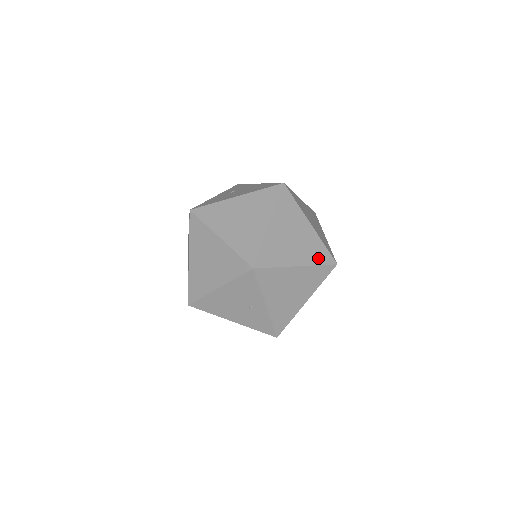
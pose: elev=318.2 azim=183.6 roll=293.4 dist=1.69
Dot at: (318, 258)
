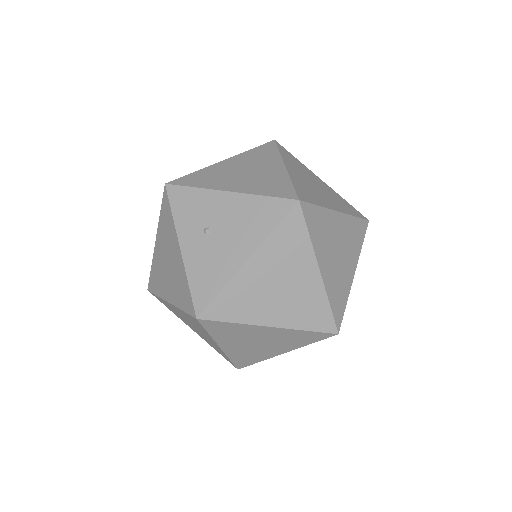
Dot at: (359, 239)
